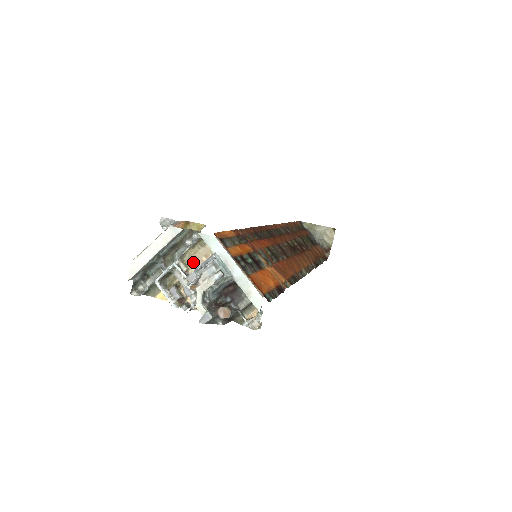
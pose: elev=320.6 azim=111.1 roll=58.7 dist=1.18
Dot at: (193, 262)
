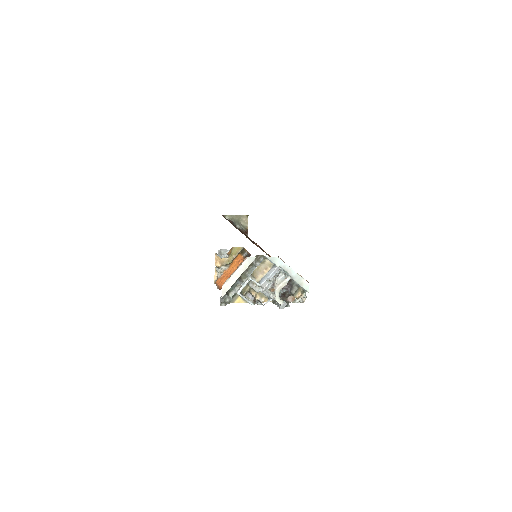
Dot at: (258, 274)
